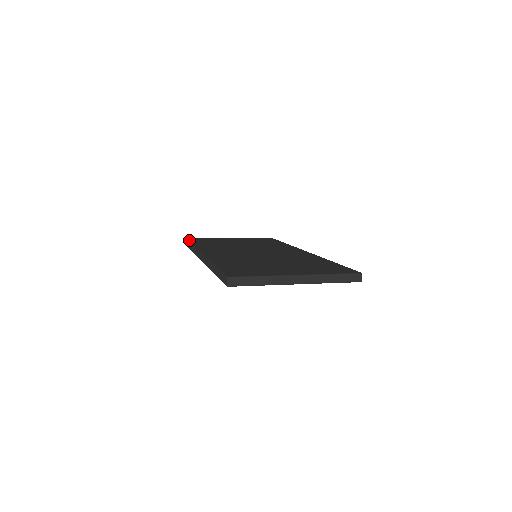
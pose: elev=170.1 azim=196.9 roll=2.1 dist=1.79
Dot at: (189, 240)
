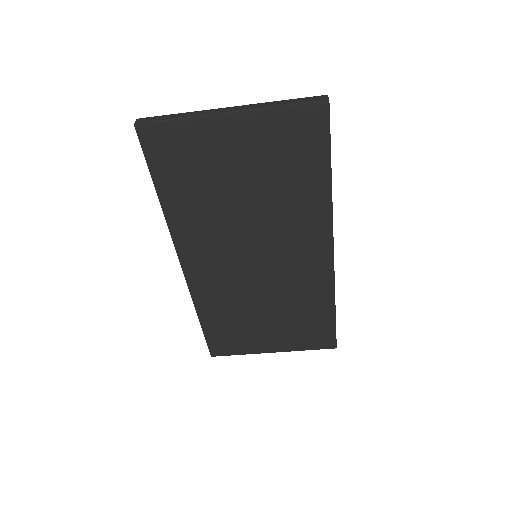
Dot at: occluded
